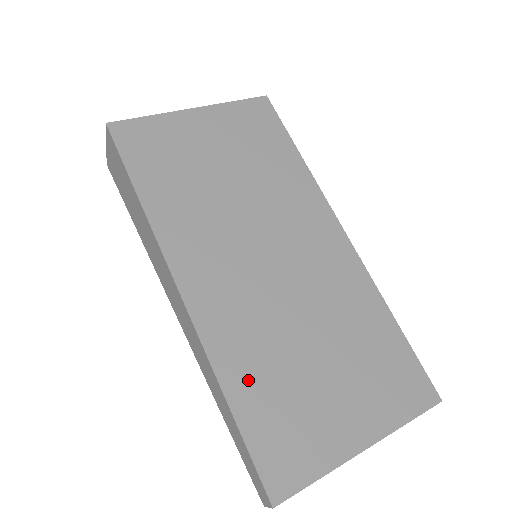
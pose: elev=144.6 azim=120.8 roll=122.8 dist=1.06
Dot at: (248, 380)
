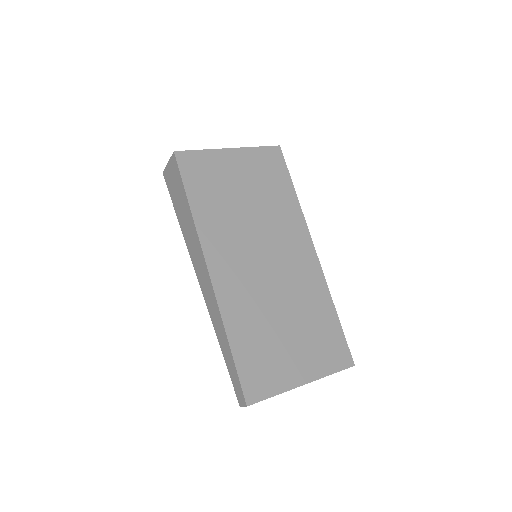
Dot at: (243, 333)
